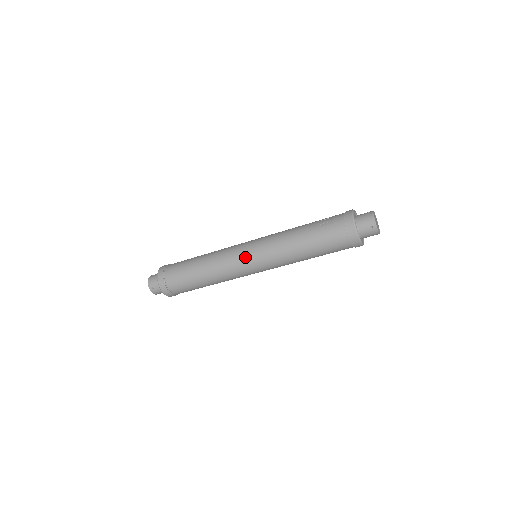
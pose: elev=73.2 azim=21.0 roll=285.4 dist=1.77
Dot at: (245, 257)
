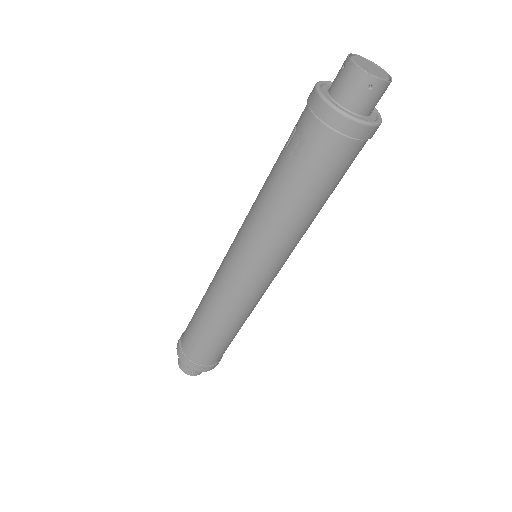
Dot at: (243, 277)
